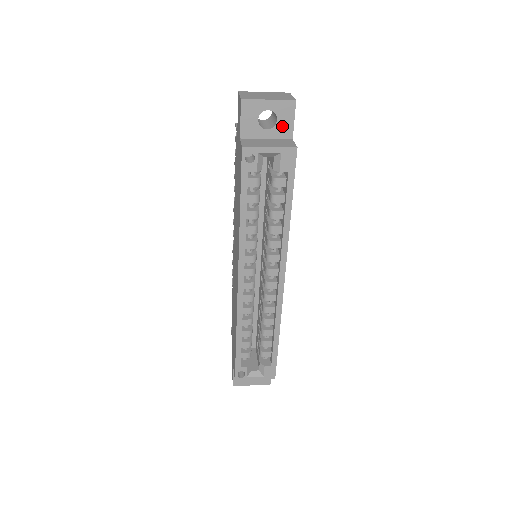
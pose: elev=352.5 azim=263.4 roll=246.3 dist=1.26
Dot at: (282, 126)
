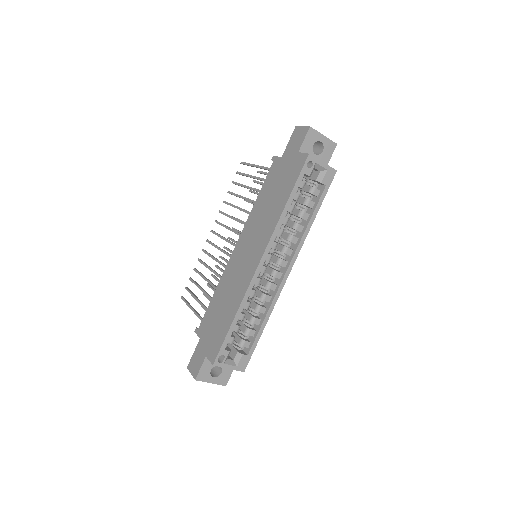
Dot at: (324, 157)
